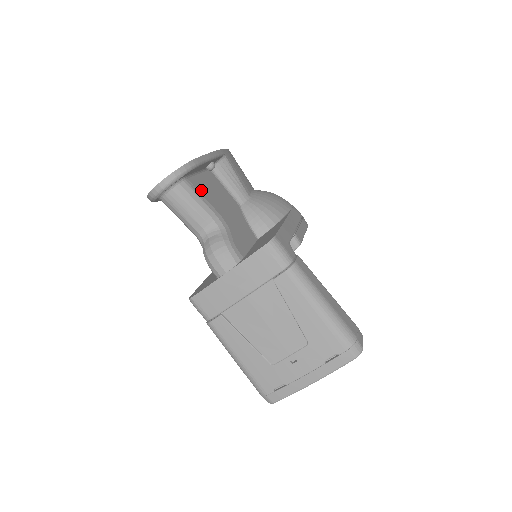
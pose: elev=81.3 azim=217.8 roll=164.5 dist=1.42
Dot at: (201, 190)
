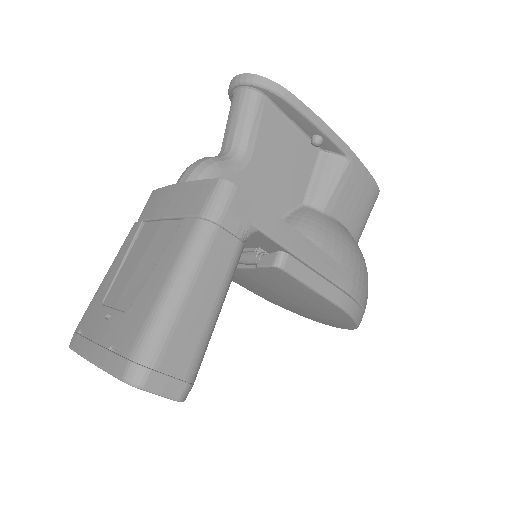
Dot at: (267, 124)
